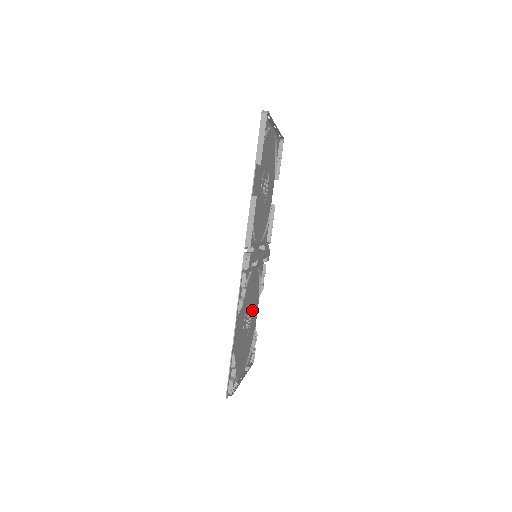
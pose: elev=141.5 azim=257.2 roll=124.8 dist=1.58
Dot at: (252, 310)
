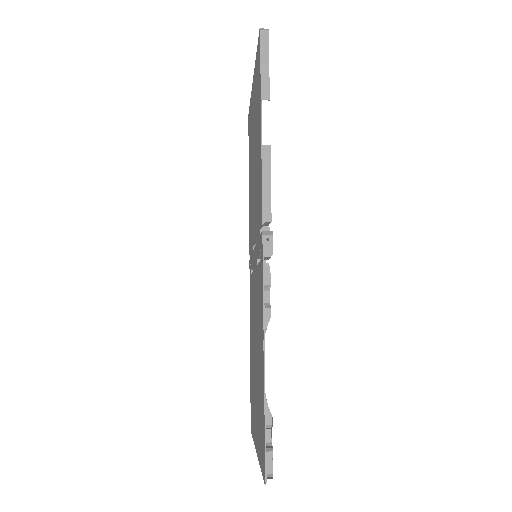
Dot at: (253, 343)
